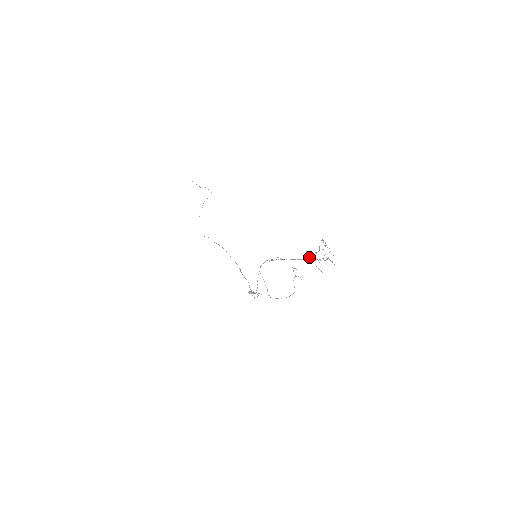
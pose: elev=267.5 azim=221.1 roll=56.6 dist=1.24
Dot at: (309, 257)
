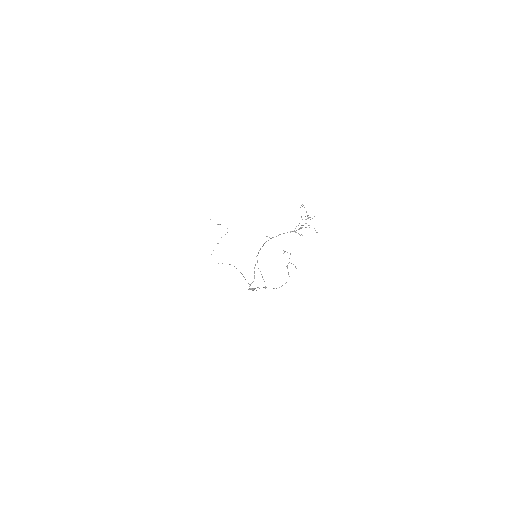
Dot at: occluded
